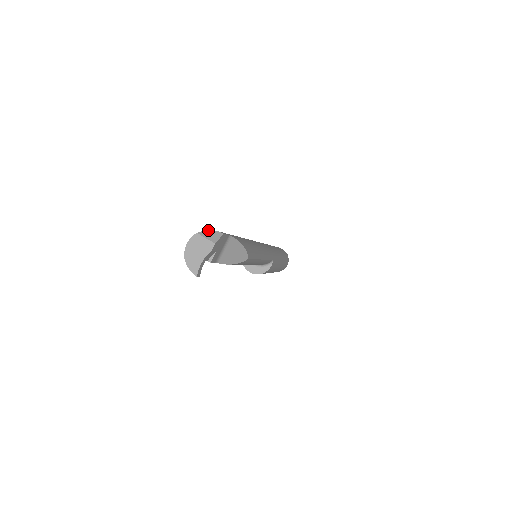
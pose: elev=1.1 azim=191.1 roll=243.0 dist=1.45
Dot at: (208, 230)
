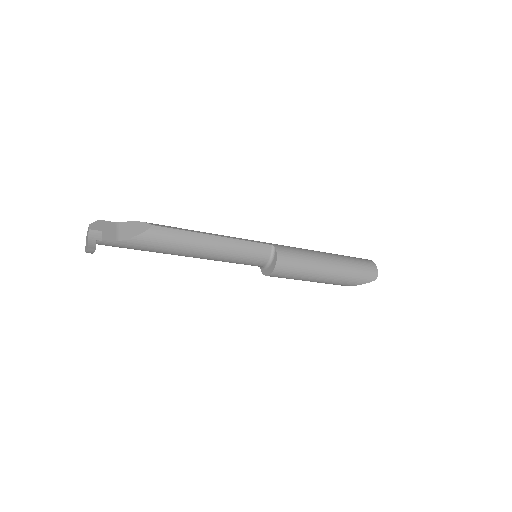
Dot at: occluded
